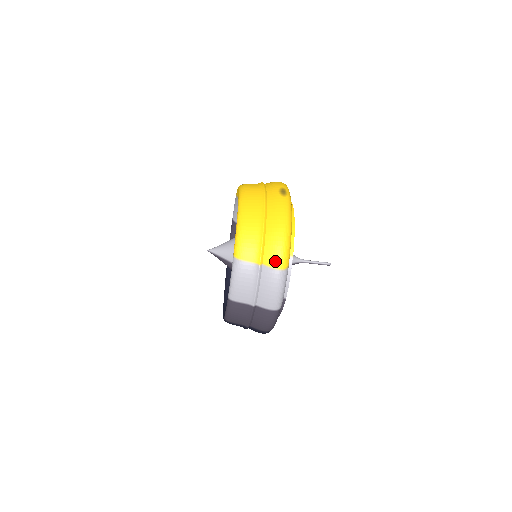
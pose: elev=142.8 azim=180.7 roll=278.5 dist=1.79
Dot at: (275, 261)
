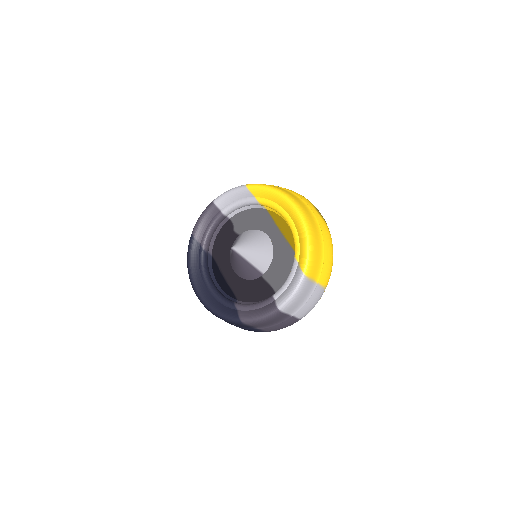
Dot at: (326, 281)
